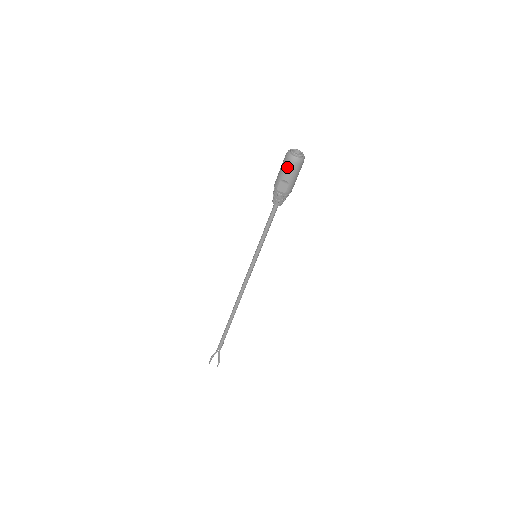
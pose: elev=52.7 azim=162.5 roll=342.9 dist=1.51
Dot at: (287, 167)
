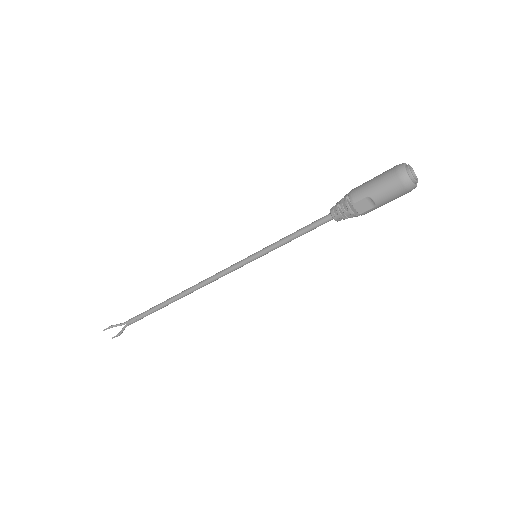
Dot at: (390, 187)
